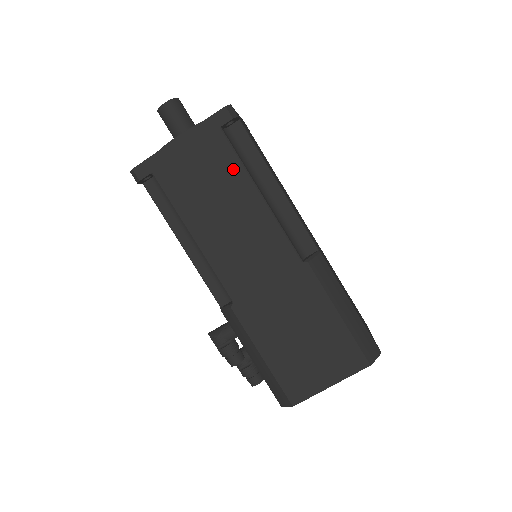
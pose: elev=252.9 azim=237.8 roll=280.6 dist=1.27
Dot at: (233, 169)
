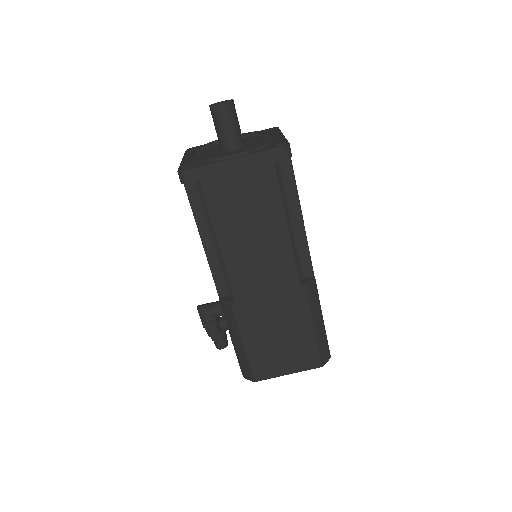
Dot at: (273, 200)
